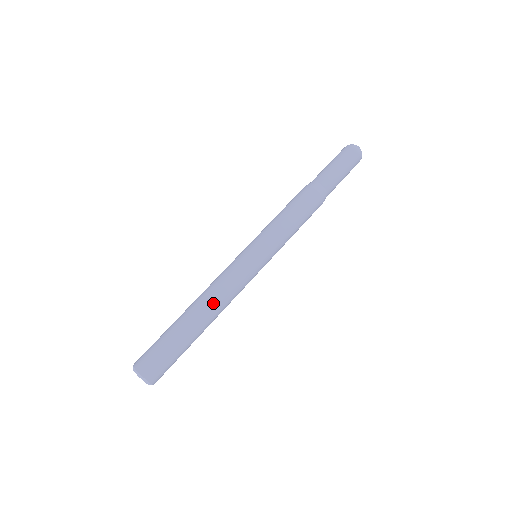
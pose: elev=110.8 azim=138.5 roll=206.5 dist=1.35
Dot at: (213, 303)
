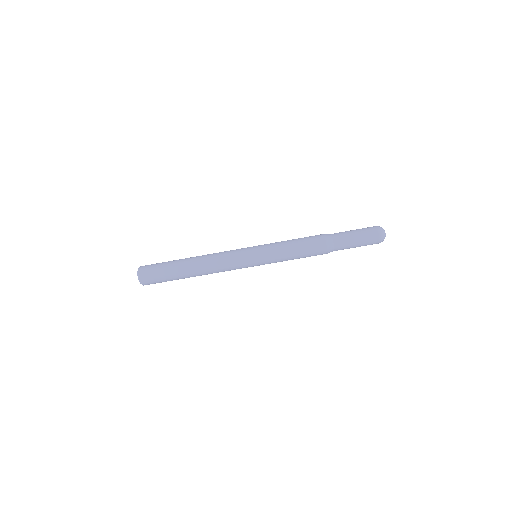
Dot at: (206, 266)
